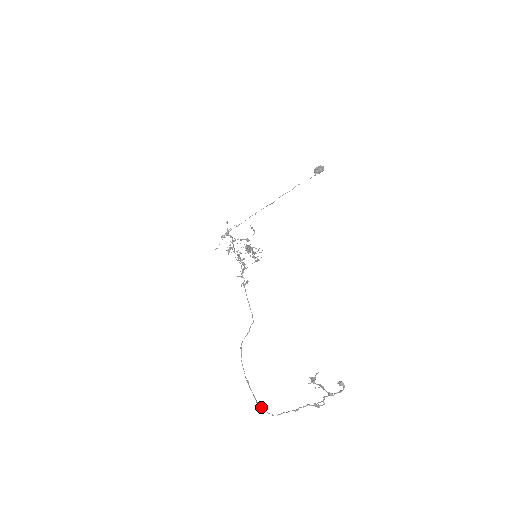
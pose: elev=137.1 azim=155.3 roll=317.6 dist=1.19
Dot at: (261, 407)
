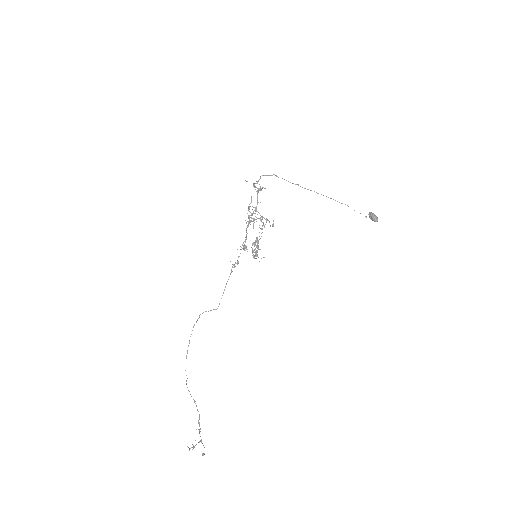
Dot at: occluded
